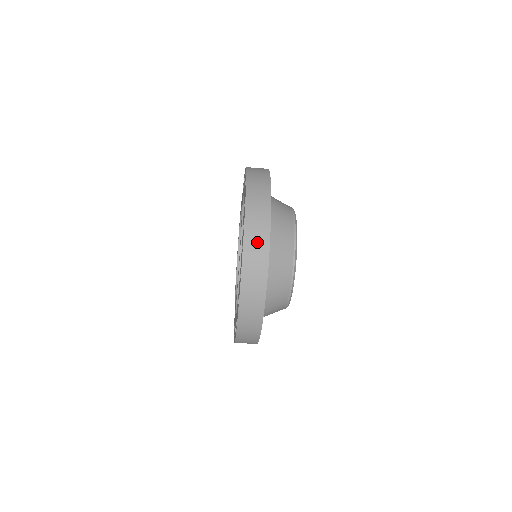
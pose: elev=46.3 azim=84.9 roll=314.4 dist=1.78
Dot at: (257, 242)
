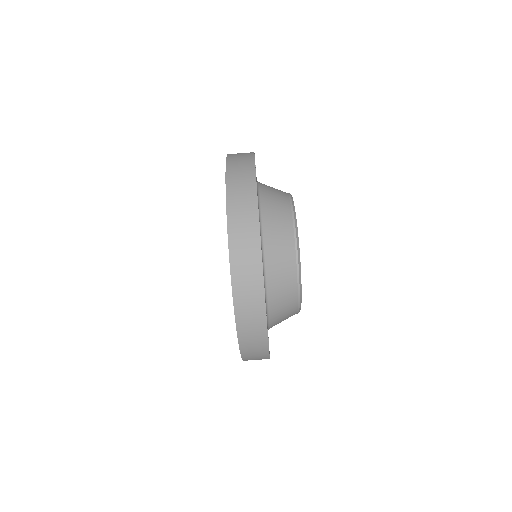
Dot at: (241, 178)
